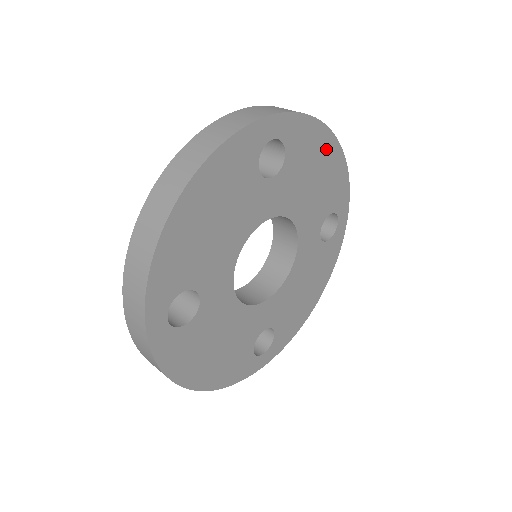
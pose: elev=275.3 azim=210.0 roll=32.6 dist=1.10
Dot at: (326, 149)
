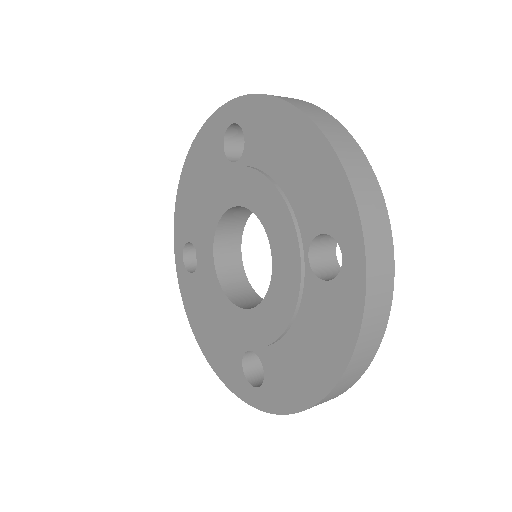
Dot at: occluded
